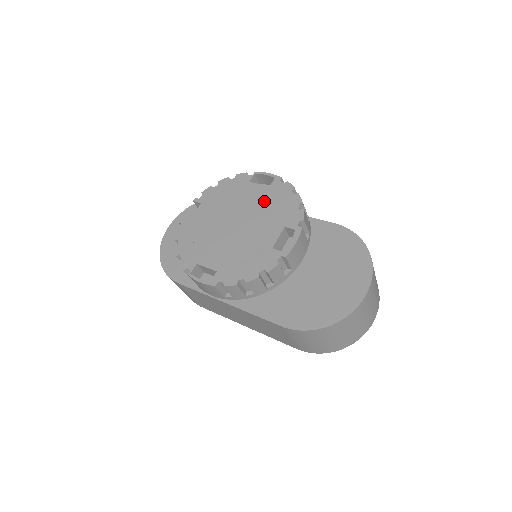
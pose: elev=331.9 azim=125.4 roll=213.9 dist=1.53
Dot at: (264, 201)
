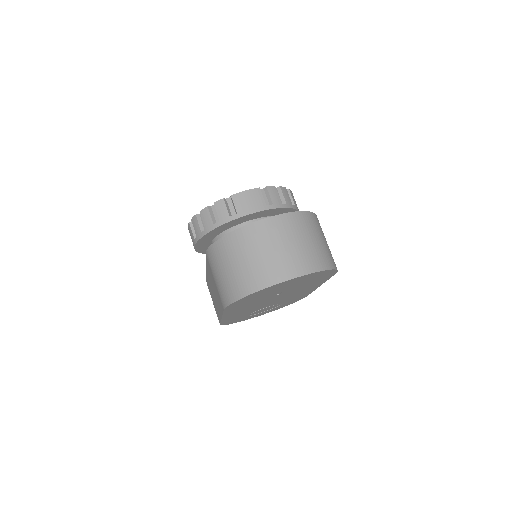
Dot at: occluded
